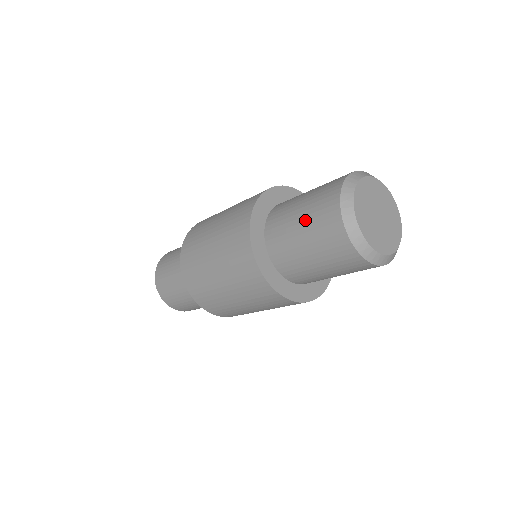
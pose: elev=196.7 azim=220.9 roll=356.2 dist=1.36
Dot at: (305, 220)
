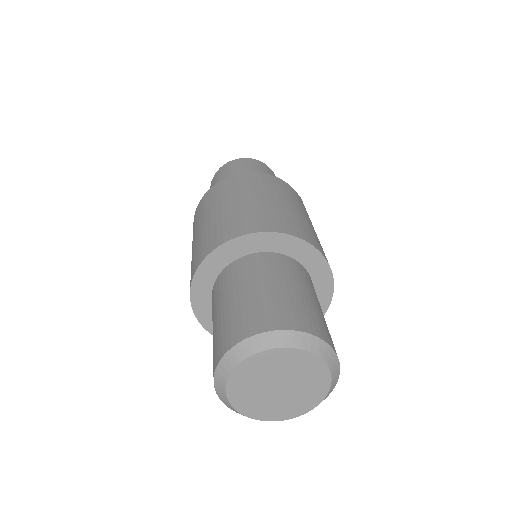
Dot at: (218, 321)
